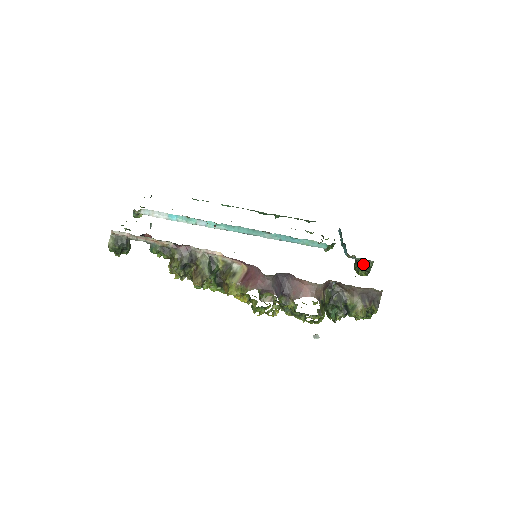
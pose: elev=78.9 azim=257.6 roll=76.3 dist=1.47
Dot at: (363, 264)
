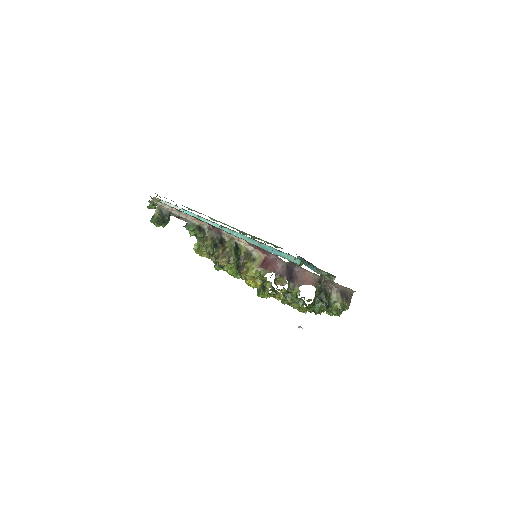
Dot at: occluded
